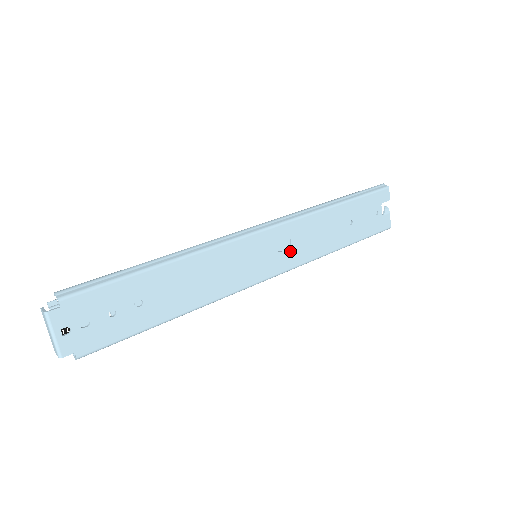
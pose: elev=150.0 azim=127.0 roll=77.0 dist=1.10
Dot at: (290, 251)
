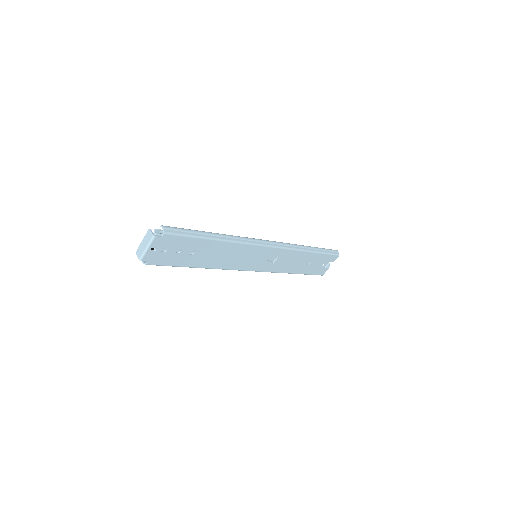
Dot at: occluded
